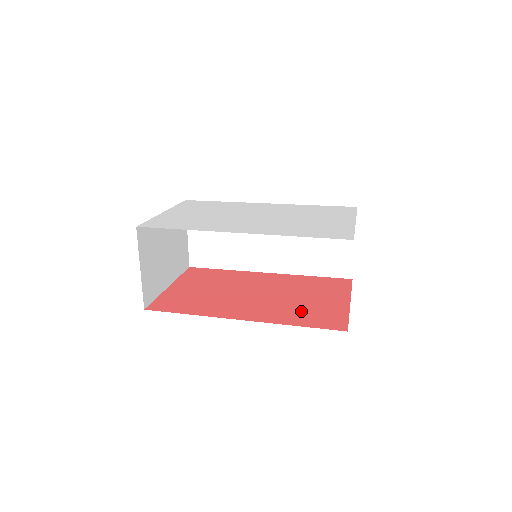
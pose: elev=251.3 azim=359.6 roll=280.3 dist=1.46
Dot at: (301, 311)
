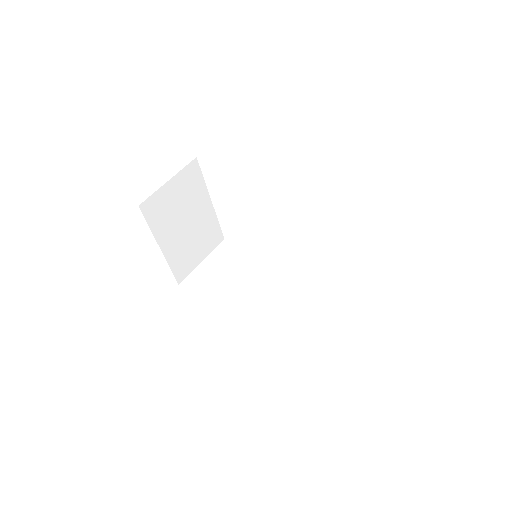
Dot at: occluded
